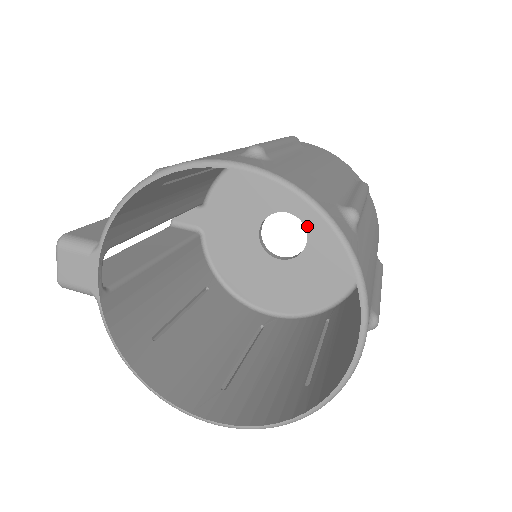
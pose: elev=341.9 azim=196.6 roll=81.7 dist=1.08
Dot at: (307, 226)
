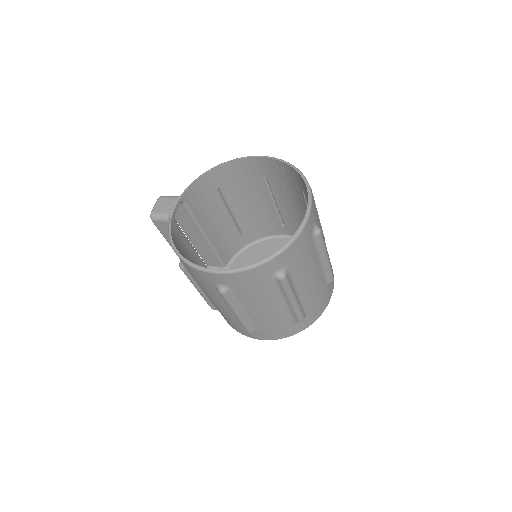
Dot at: occluded
